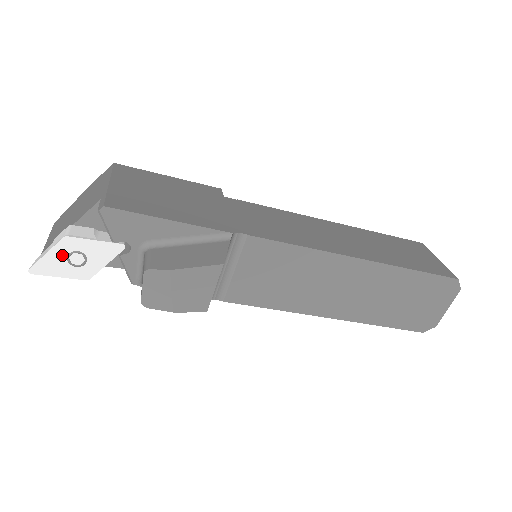
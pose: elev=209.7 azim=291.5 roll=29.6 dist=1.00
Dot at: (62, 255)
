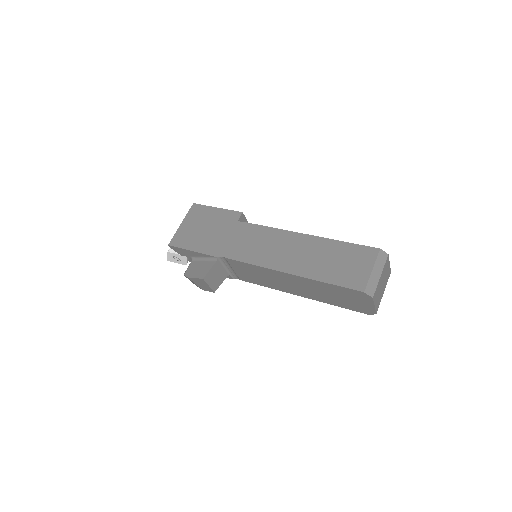
Dot at: (172, 257)
